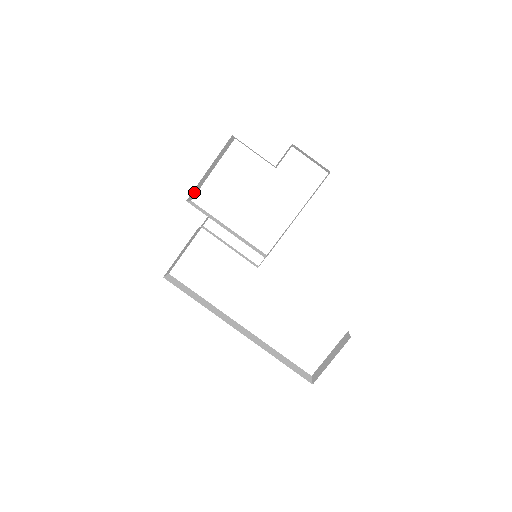
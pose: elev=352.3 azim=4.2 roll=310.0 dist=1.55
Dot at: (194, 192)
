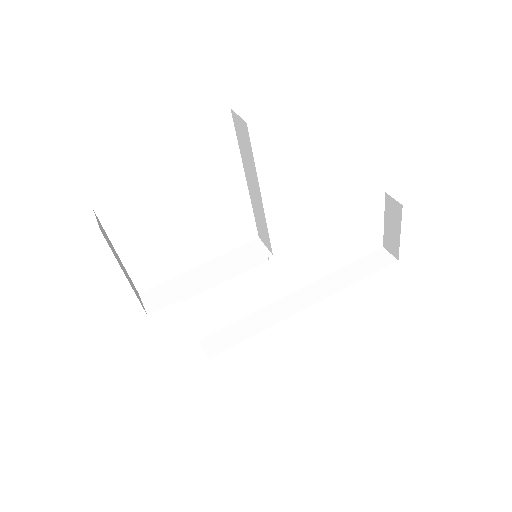
Dot at: occluded
